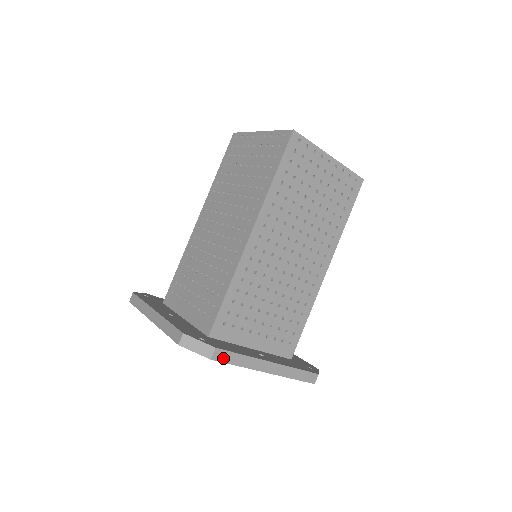
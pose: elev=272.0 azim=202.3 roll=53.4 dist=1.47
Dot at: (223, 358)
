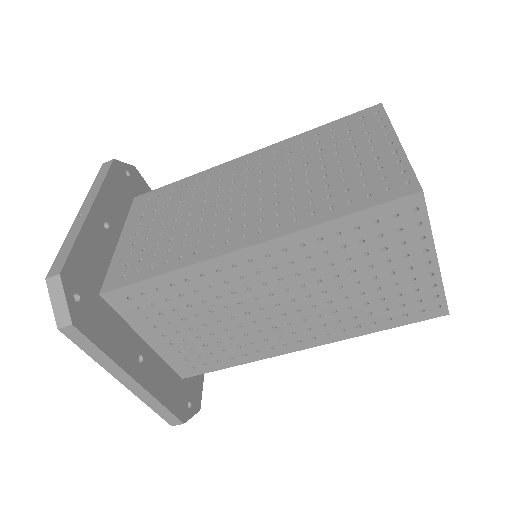
Dot at: occluded
